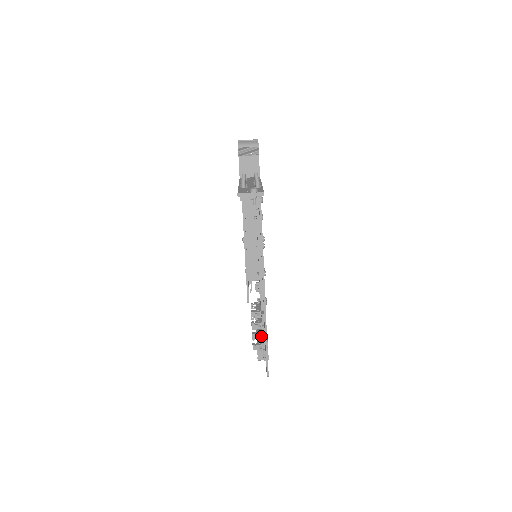
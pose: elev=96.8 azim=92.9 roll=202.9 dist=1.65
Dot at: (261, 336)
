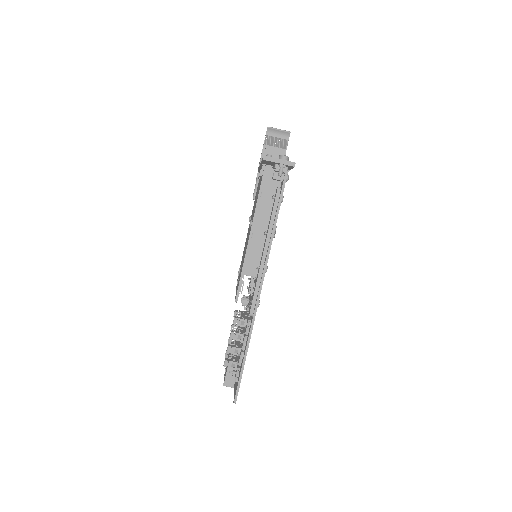
Dot at: (238, 351)
